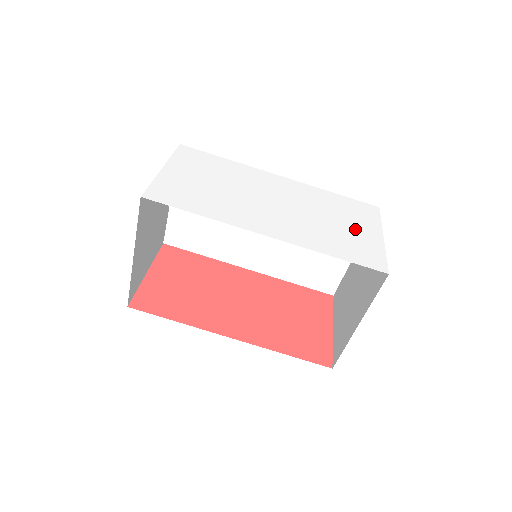
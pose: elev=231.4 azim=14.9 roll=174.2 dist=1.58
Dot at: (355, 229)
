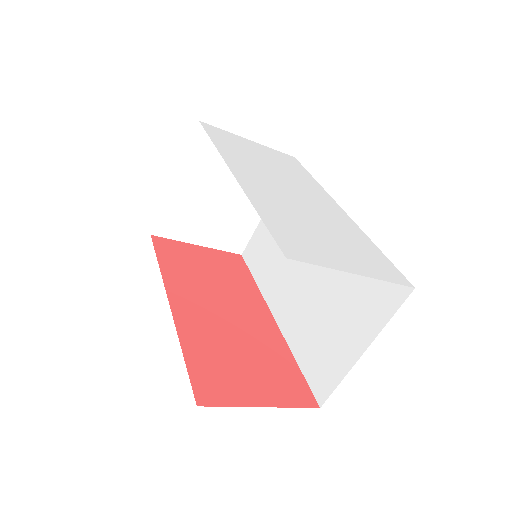
Dot at: (335, 248)
